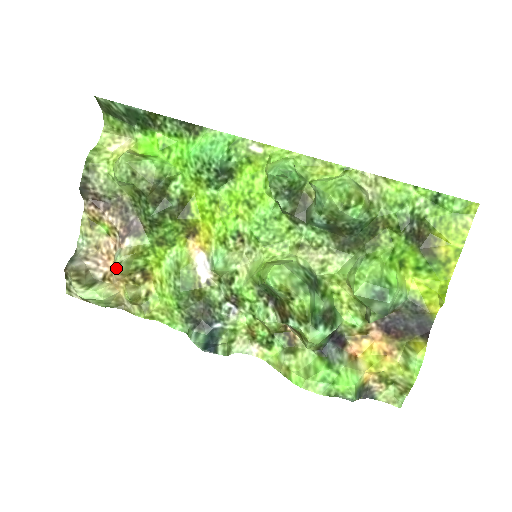
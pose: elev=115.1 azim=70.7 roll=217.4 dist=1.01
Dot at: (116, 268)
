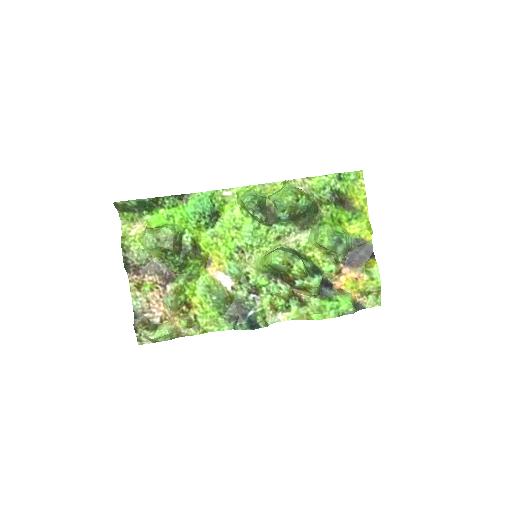
Dot at: (171, 306)
